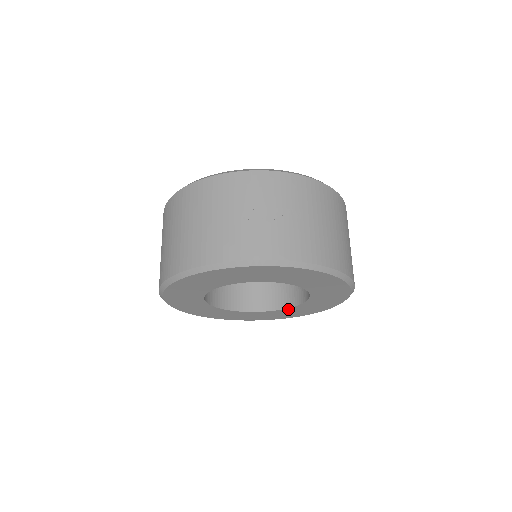
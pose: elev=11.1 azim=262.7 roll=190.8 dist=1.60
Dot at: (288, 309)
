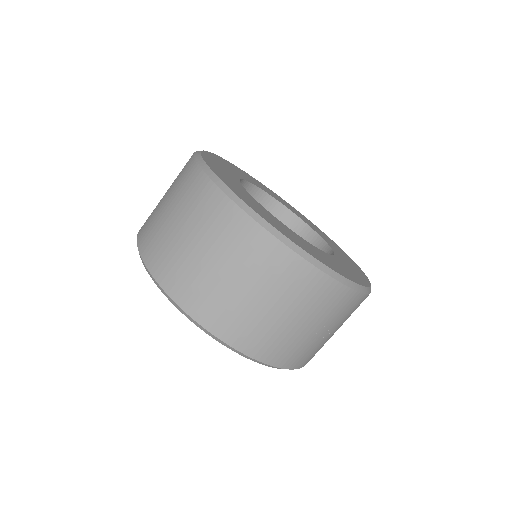
Dot at: occluded
